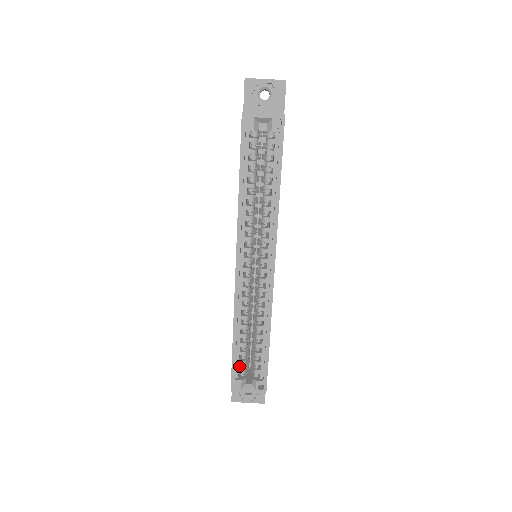
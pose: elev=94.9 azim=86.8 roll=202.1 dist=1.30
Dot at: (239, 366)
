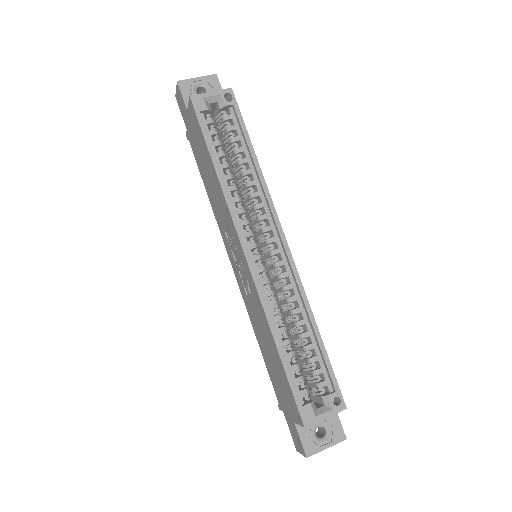
Dot at: (297, 390)
